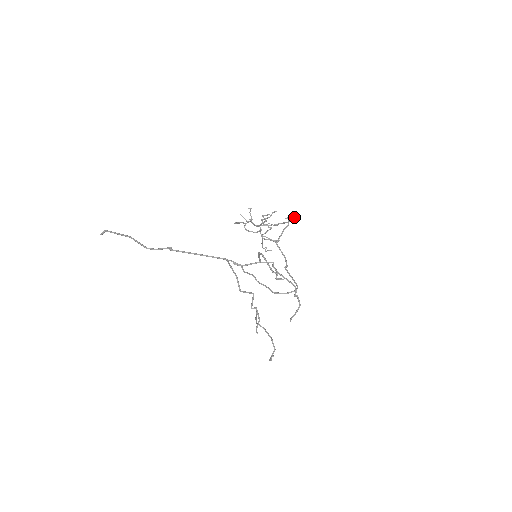
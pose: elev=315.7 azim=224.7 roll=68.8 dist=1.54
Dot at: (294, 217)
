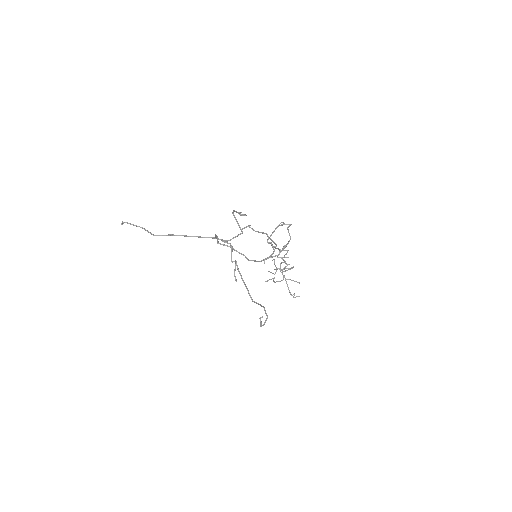
Dot at: (289, 224)
